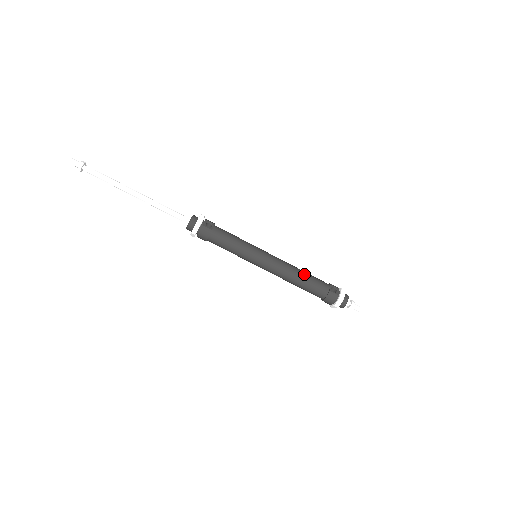
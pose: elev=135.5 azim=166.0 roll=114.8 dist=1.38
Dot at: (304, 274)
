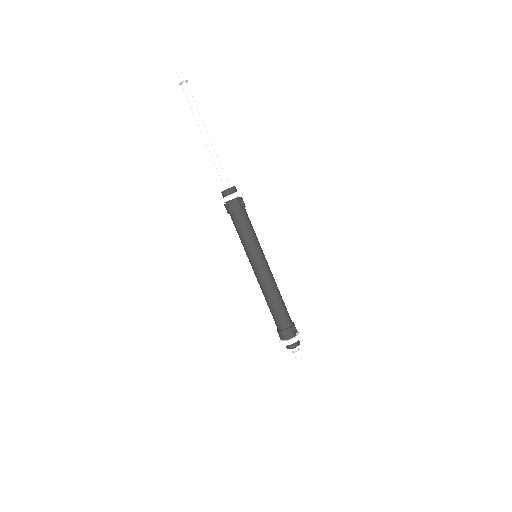
Dot at: (281, 299)
